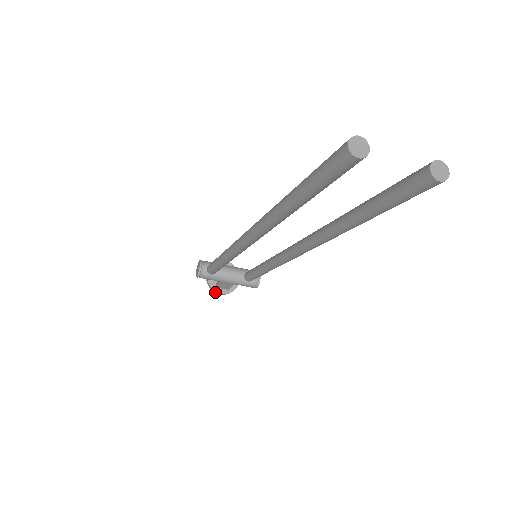
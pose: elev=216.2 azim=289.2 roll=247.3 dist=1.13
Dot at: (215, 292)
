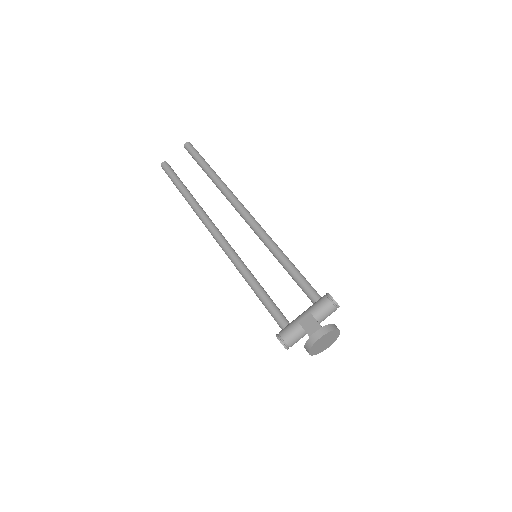
Dot at: (313, 341)
